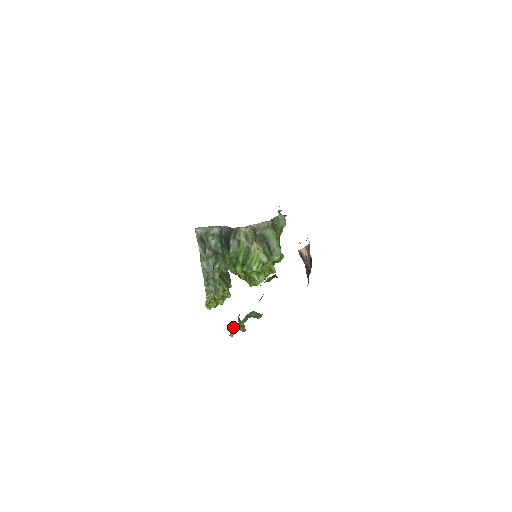
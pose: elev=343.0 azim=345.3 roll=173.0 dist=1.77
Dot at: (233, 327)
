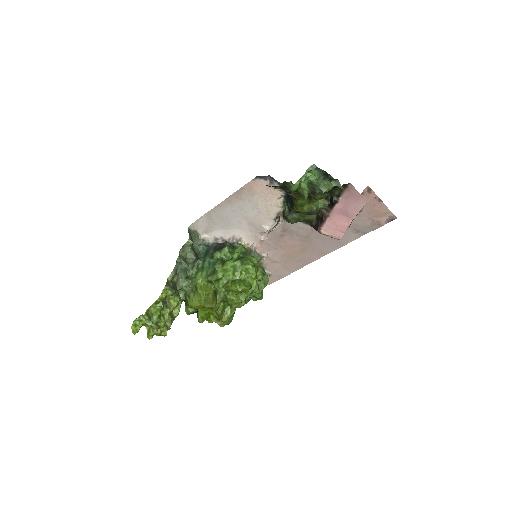
Dot at: occluded
